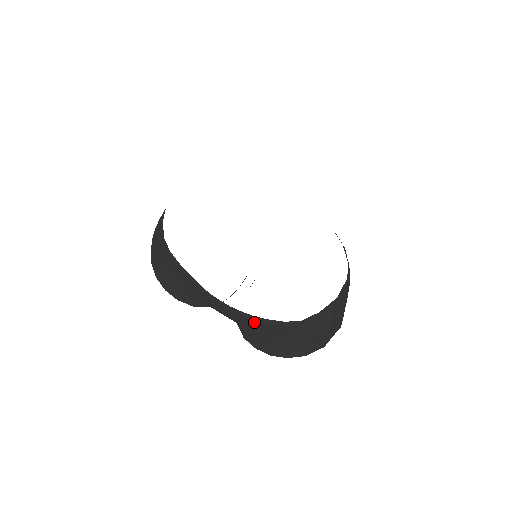
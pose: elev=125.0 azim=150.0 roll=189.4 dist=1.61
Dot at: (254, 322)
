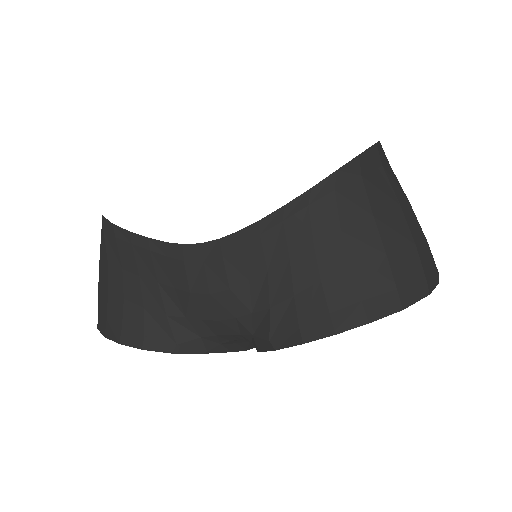
Dot at: (268, 246)
